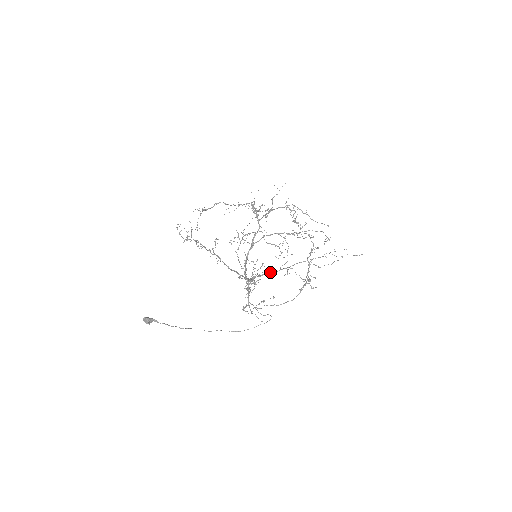
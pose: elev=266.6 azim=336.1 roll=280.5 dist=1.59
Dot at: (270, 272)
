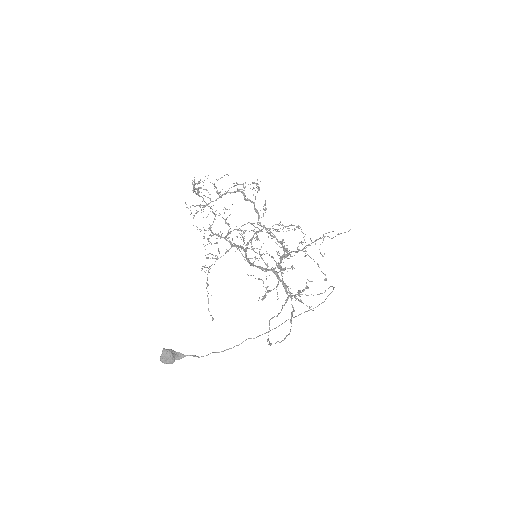
Dot at: (293, 251)
